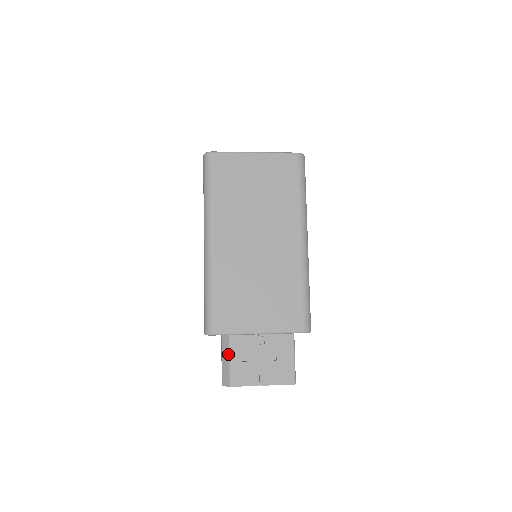
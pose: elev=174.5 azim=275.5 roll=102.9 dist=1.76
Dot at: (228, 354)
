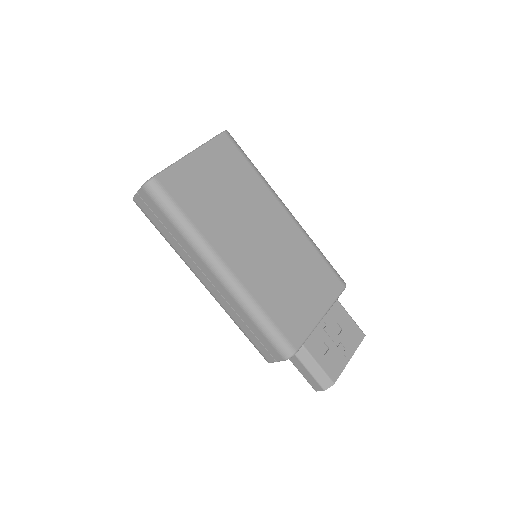
Dot at: (312, 359)
